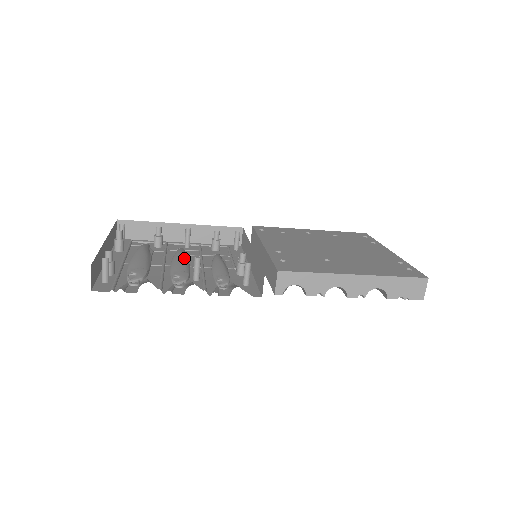
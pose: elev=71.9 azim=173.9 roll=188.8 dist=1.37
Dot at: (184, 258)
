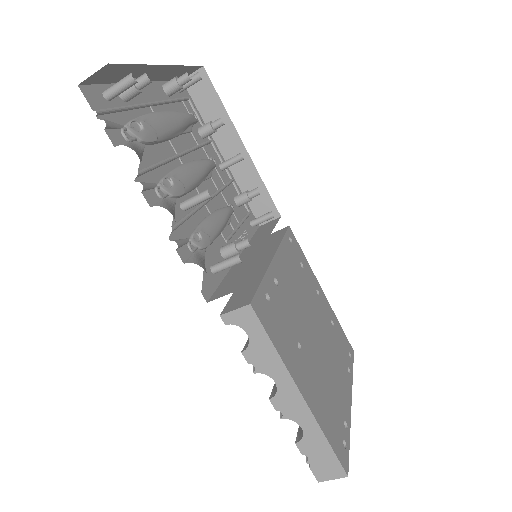
Dot at: (203, 174)
